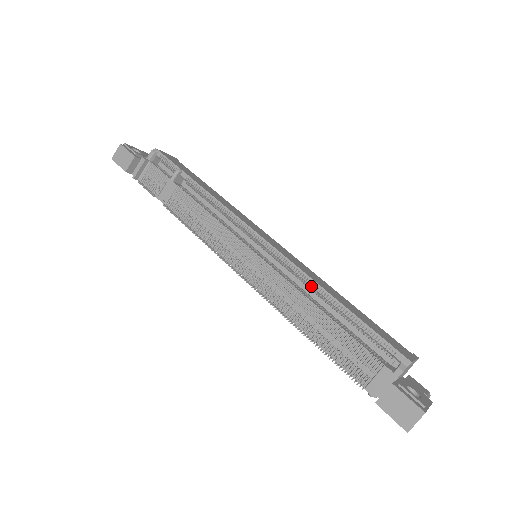
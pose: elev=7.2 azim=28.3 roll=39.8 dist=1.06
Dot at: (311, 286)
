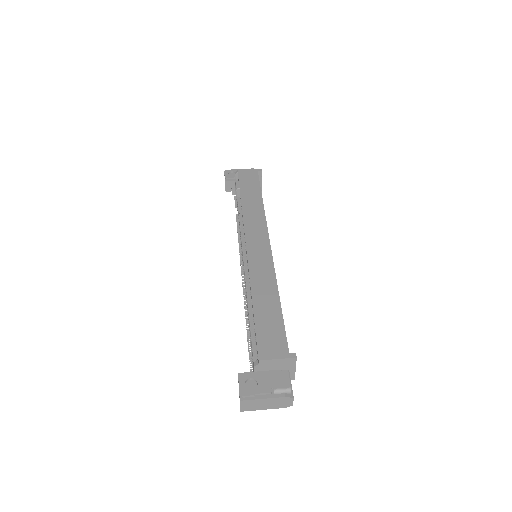
Dot at: occluded
